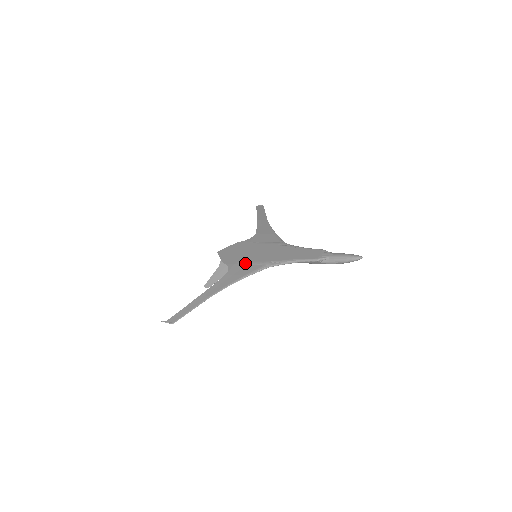
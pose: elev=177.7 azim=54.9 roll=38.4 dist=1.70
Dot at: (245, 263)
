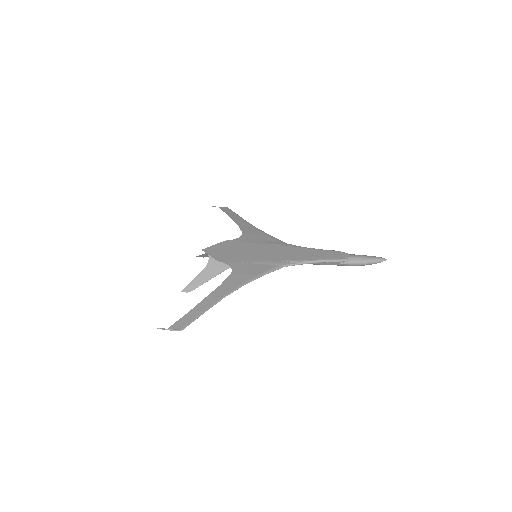
Dot at: (251, 262)
